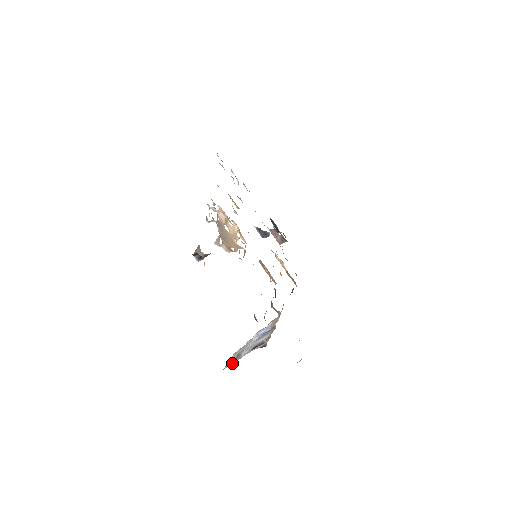
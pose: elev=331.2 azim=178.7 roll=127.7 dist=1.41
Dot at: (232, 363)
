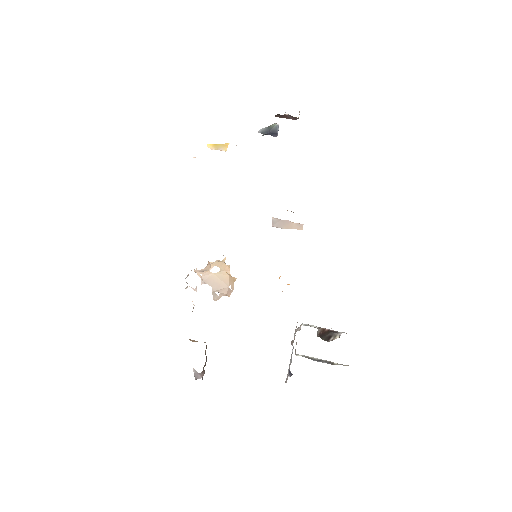
Dot at: occluded
